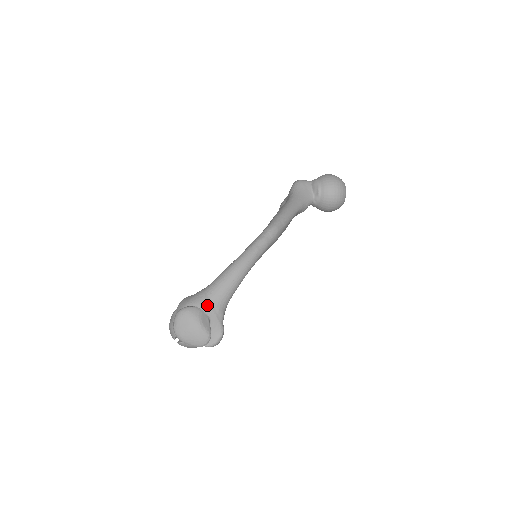
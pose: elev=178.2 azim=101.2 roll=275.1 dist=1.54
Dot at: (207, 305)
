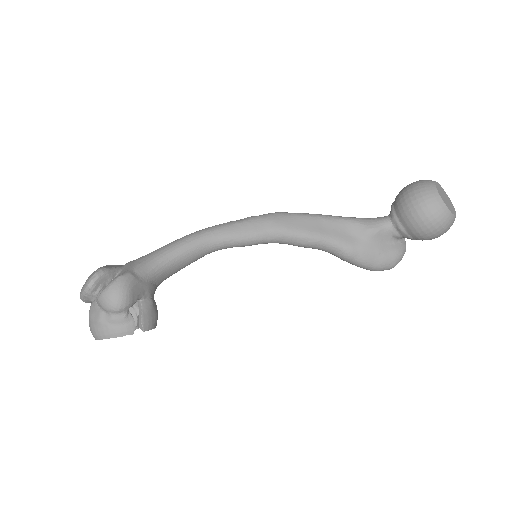
Dot at: occluded
